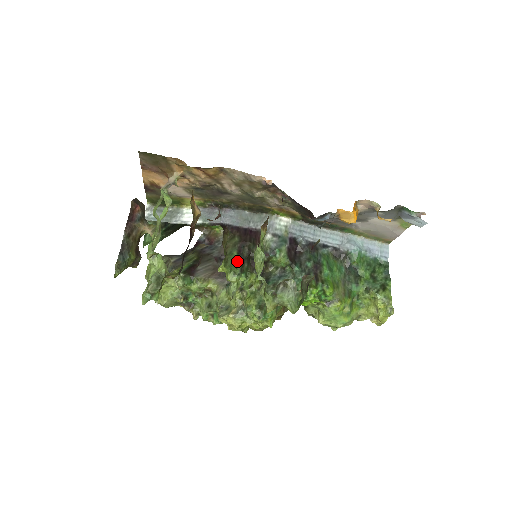
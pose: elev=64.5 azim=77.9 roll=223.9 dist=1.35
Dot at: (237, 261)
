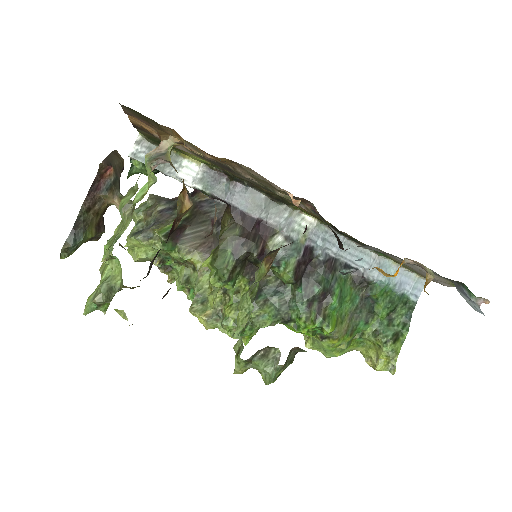
Dot at: (228, 264)
